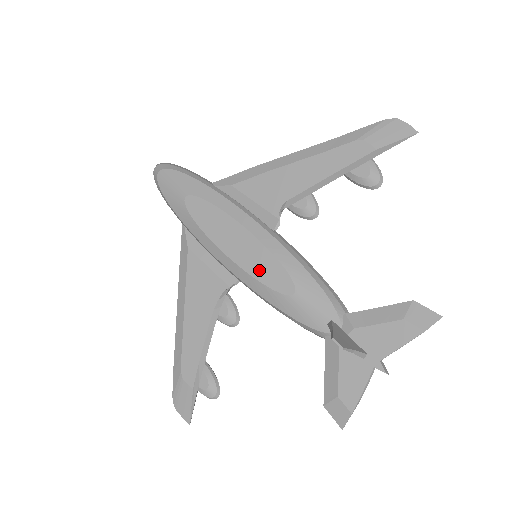
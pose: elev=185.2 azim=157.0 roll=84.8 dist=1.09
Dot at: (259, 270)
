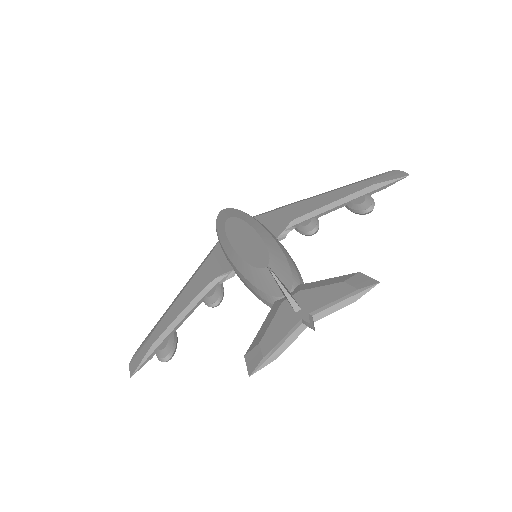
Dot at: (250, 254)
